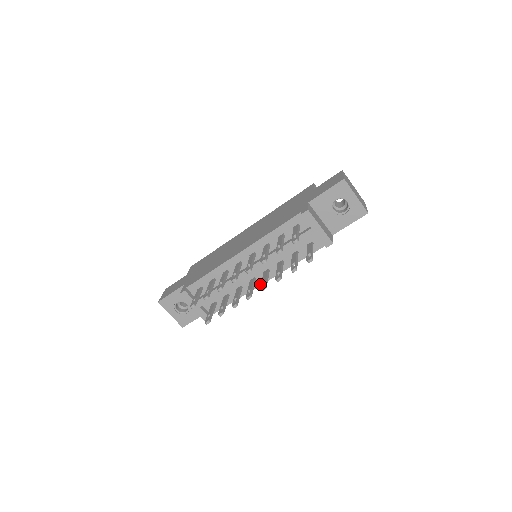
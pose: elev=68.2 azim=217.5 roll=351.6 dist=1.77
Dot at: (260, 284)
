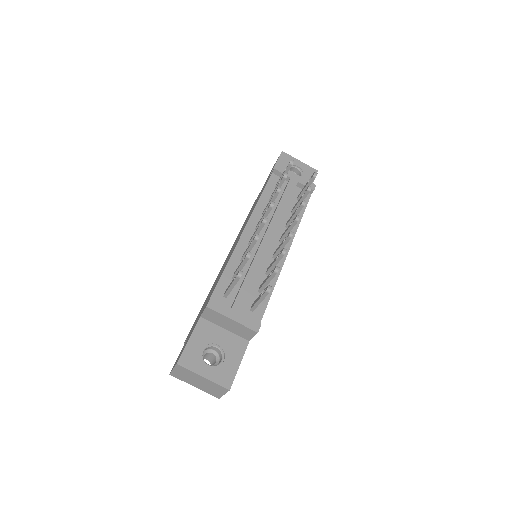
Dot at: (284, 257)
